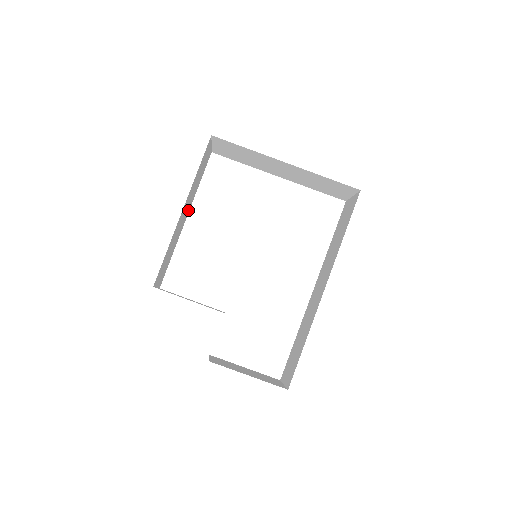
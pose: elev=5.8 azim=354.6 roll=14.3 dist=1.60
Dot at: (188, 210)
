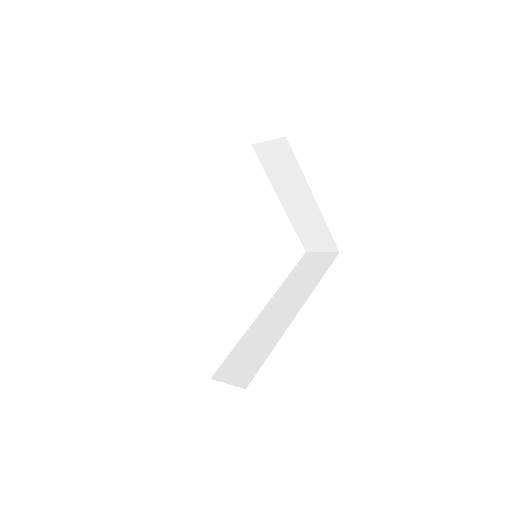
Dot at: occluded
